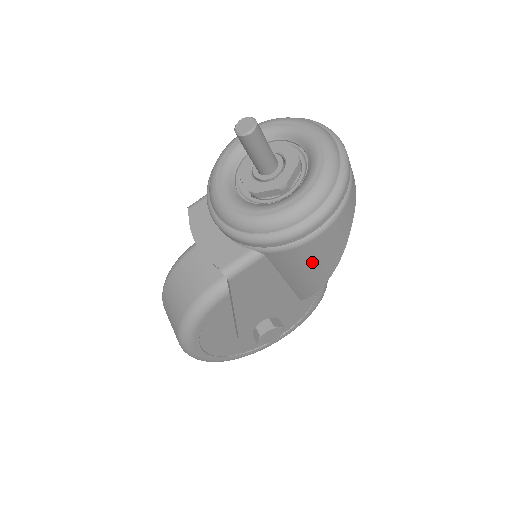
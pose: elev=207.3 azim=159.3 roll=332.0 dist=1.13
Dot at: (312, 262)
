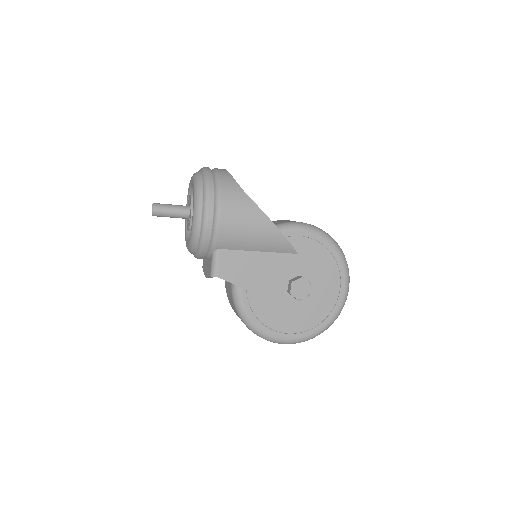
Dot at: (244, 229)
